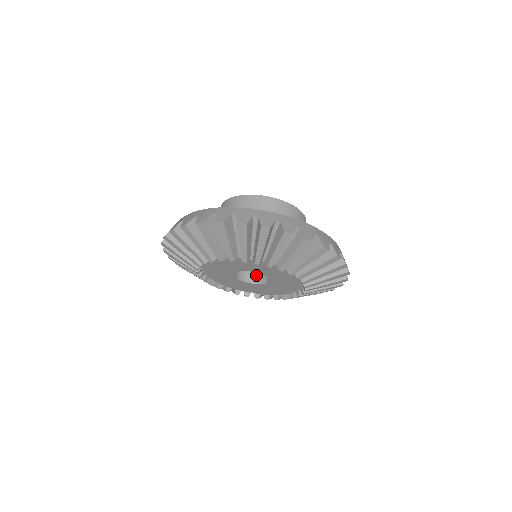
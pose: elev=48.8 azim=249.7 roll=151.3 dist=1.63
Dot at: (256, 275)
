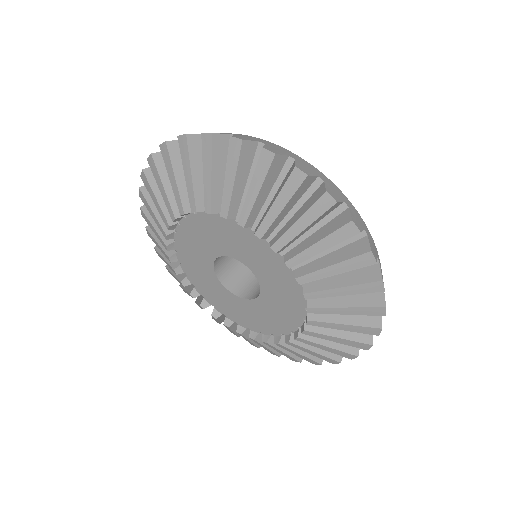
Dot at: (247, 287)
